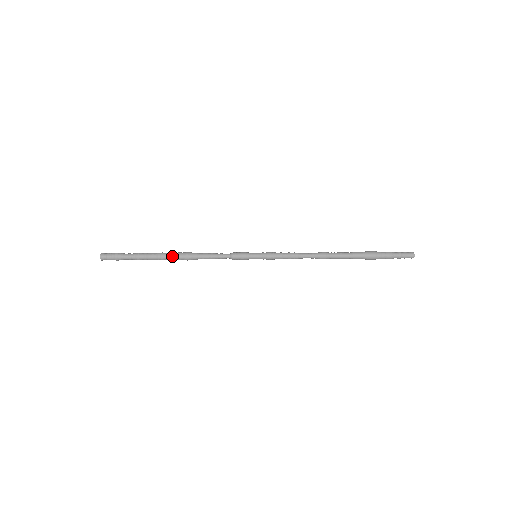
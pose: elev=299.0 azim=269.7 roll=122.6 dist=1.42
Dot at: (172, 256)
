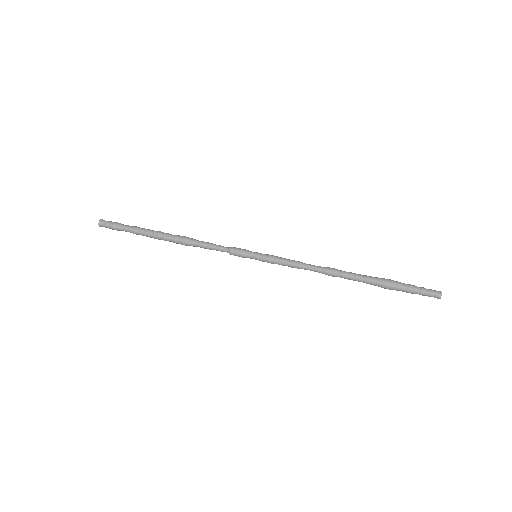
Dot at: (168, 237)
